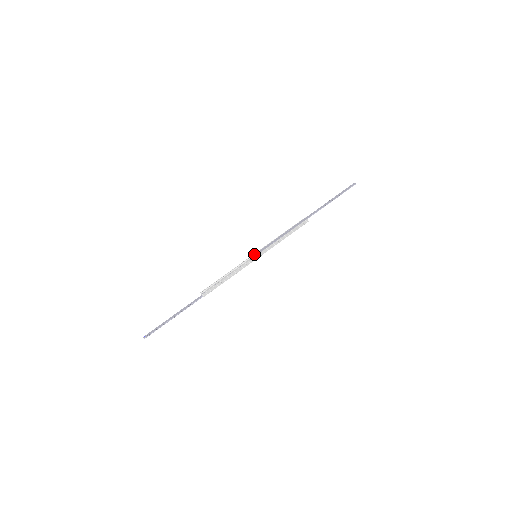
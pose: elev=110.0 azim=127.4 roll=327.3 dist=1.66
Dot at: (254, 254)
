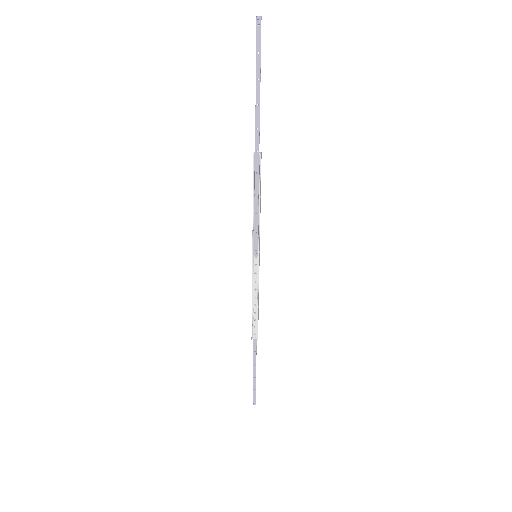
Dot at: (252, 258)
